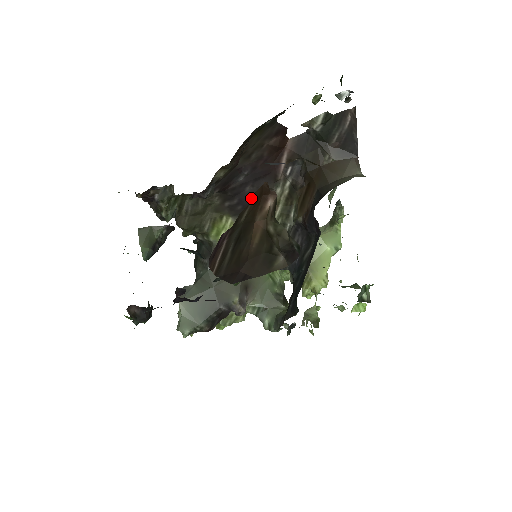
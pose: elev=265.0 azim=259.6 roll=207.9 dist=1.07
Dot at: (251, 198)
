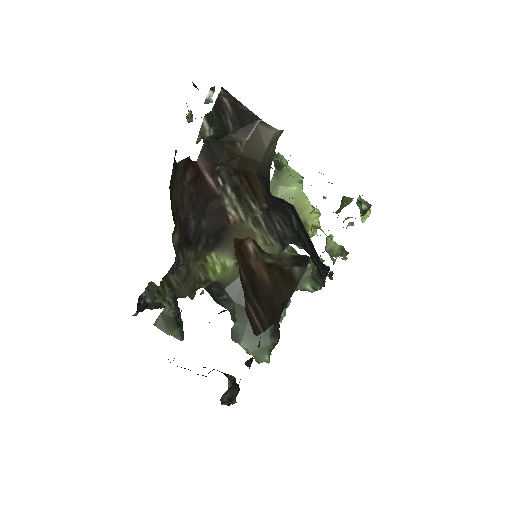
Dot at: (213, 227)
